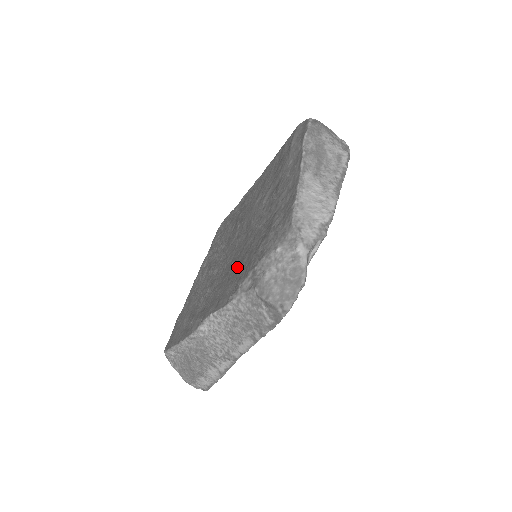
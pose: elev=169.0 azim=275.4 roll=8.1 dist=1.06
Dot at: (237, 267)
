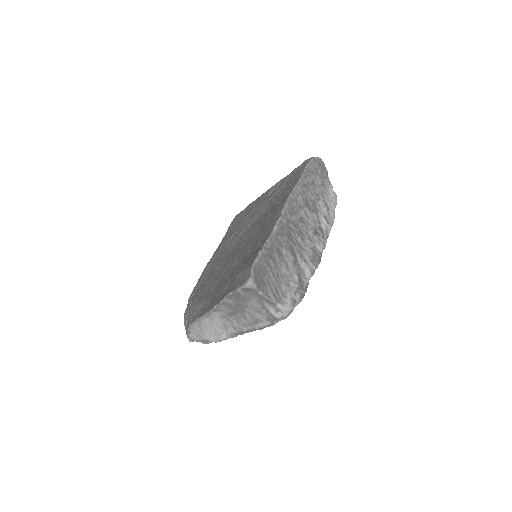
Dot at: (210, 276)
